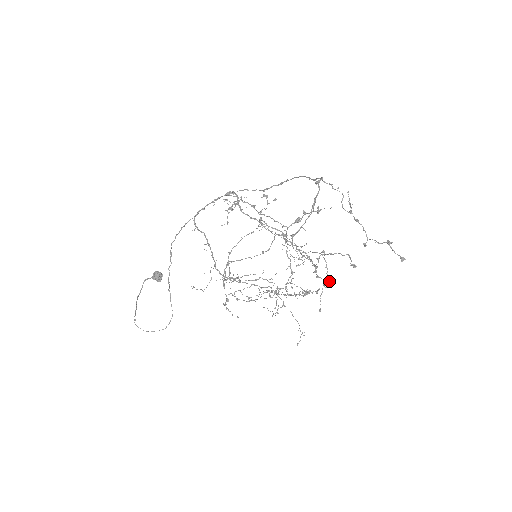
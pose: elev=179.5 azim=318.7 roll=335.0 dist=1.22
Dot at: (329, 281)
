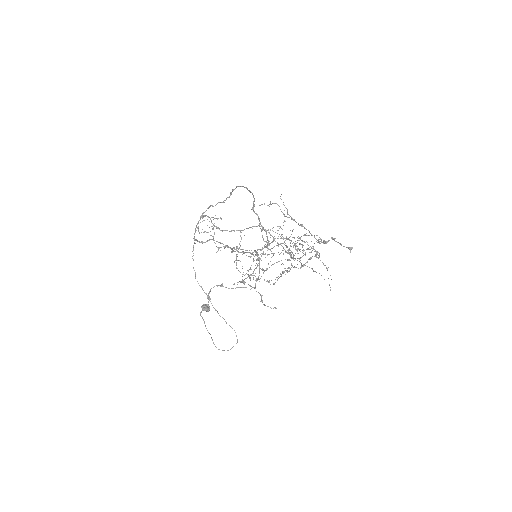
Dot at: (318, 252)
